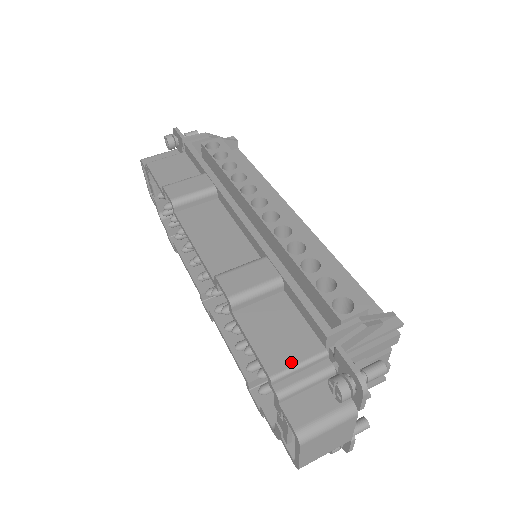
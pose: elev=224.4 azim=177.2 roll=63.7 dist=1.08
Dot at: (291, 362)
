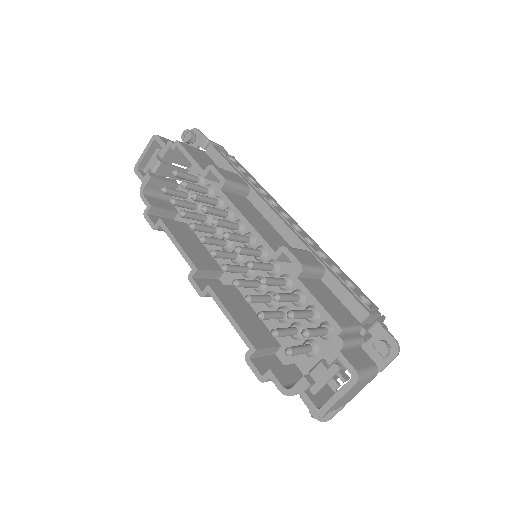
Dot at: (348, 324)
